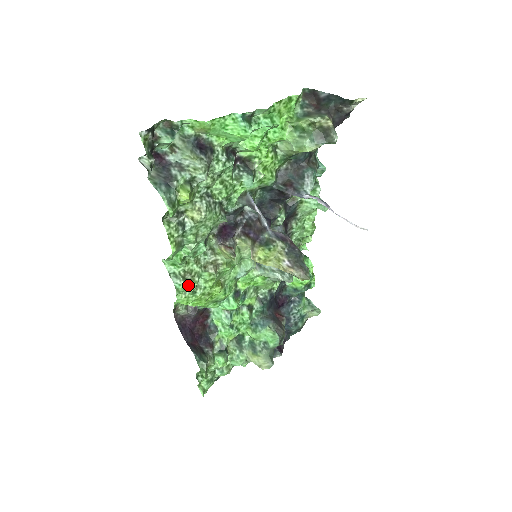
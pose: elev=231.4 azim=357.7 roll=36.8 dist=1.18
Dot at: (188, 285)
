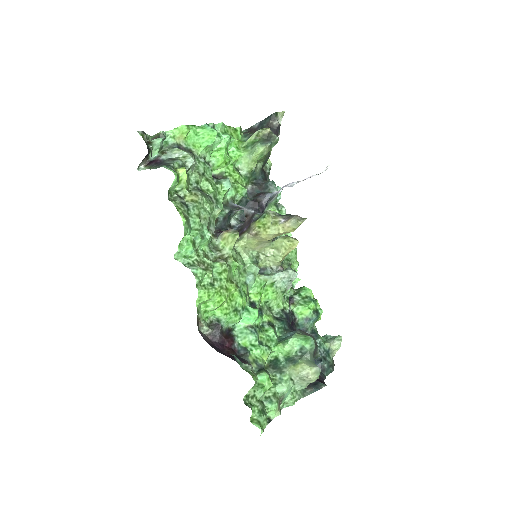
Dot at: (205, 271)
